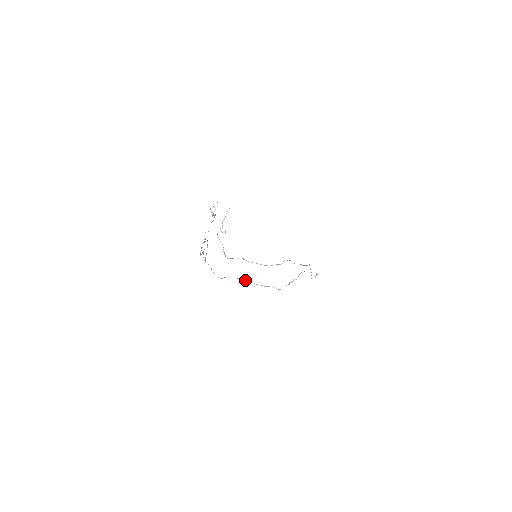
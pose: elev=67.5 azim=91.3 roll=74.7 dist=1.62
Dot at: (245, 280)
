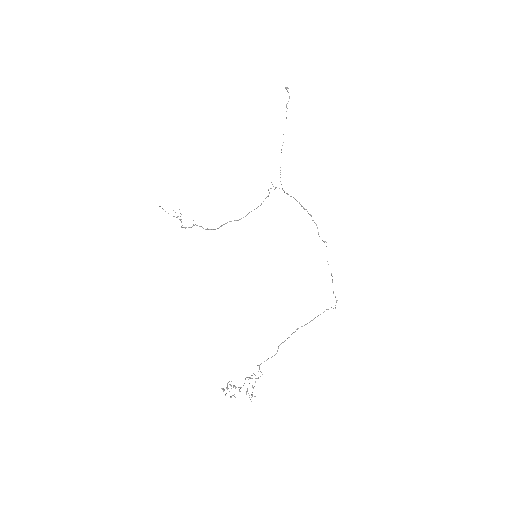
Dot at: occluded
